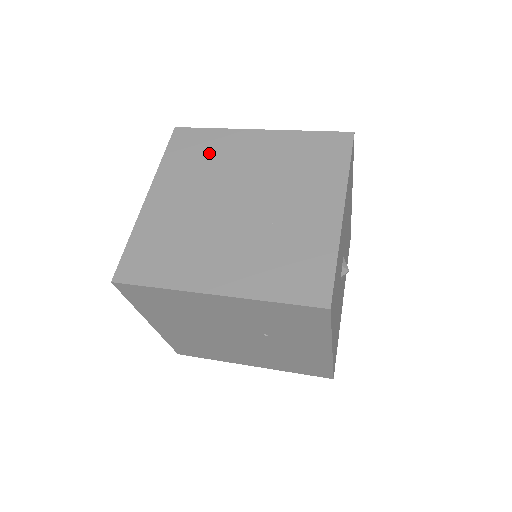
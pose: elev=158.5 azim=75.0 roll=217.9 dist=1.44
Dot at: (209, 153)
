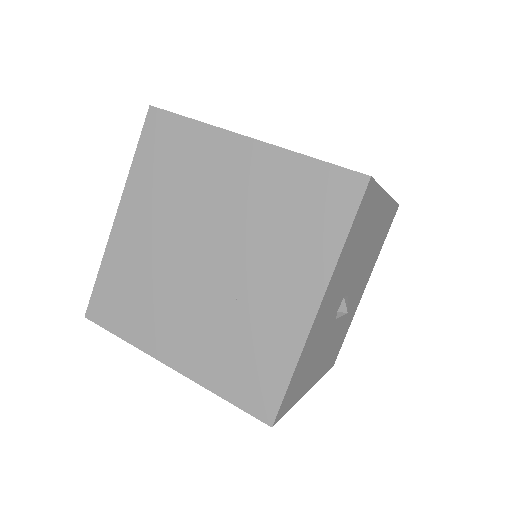
Dot at: (183, 165)
